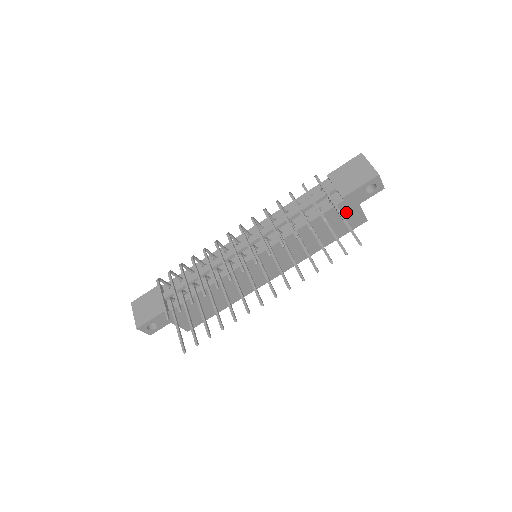
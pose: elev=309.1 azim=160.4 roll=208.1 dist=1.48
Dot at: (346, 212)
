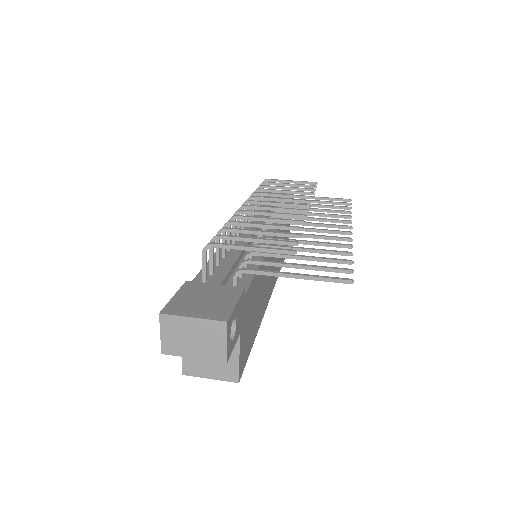
Dot at: occluded
